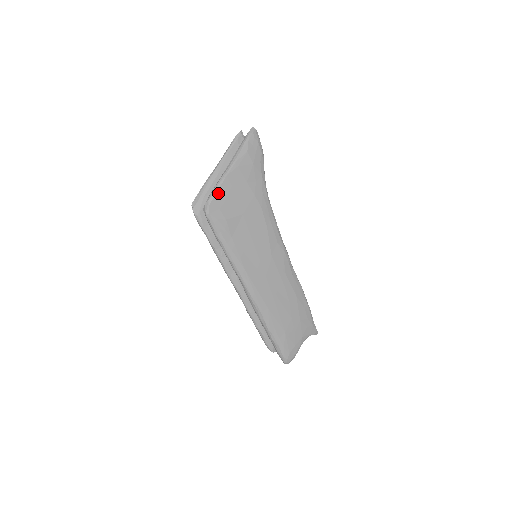
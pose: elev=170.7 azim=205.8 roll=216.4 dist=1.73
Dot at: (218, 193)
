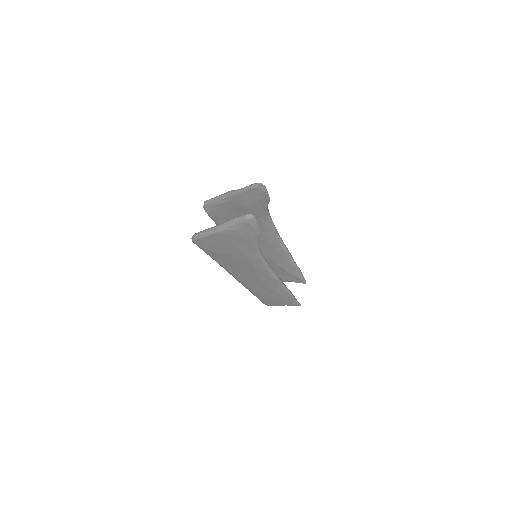
Dot at: (203, 239)
